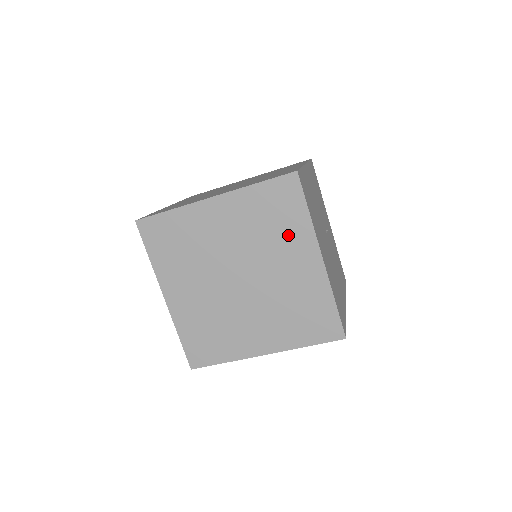
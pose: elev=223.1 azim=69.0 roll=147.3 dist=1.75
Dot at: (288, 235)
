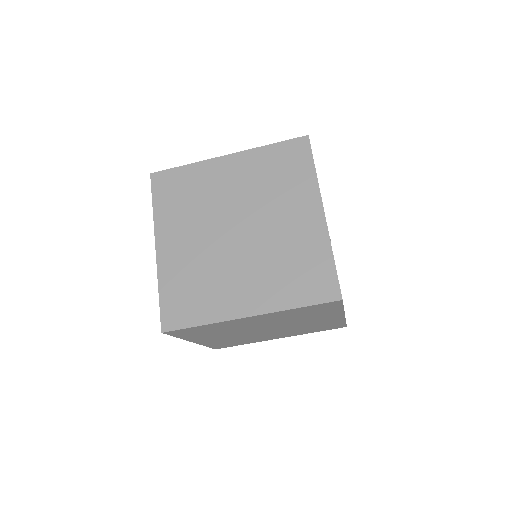
Dot at: (293, 189)
